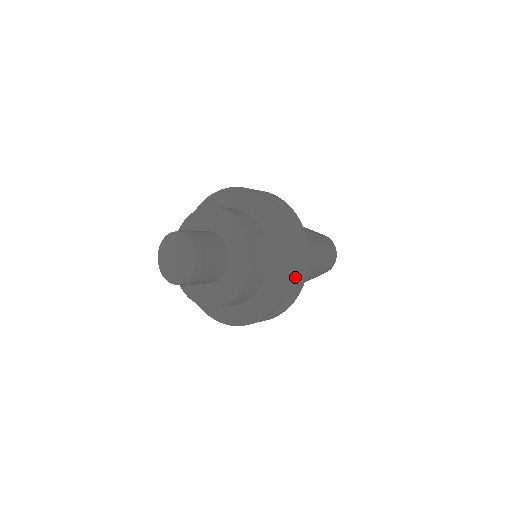
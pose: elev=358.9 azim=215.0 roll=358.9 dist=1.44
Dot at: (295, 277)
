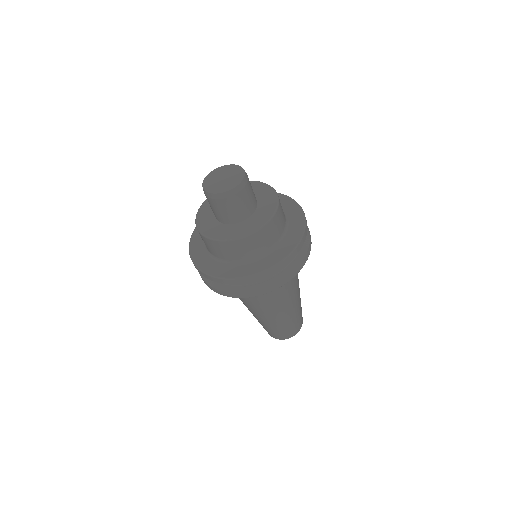
Dot at: occluded
